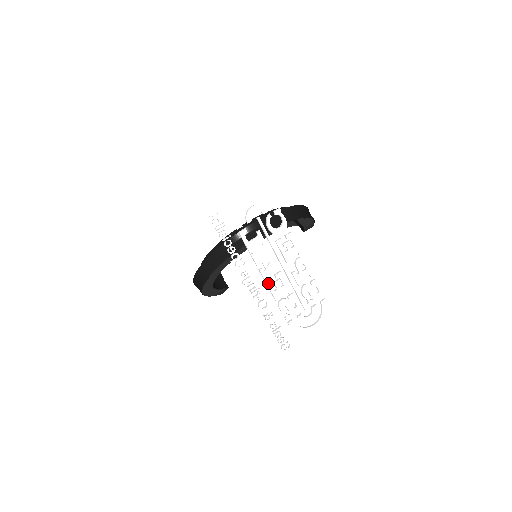
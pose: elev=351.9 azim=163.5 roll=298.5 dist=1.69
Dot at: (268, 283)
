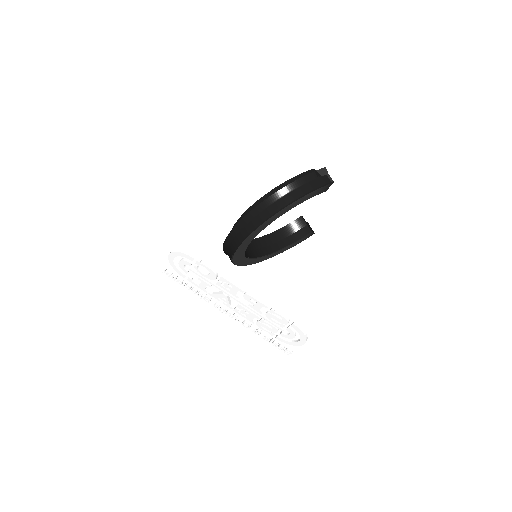
Dot at: (236, 312)
